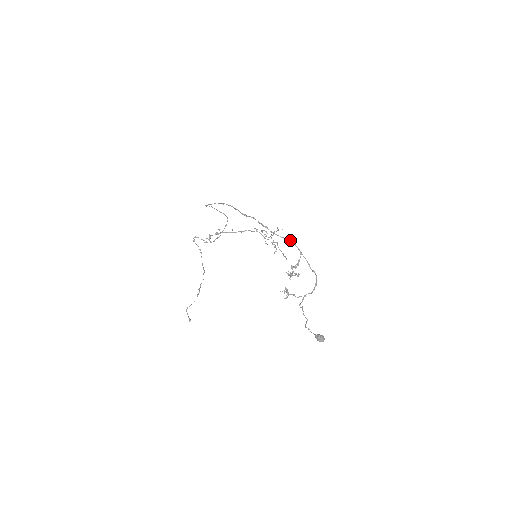
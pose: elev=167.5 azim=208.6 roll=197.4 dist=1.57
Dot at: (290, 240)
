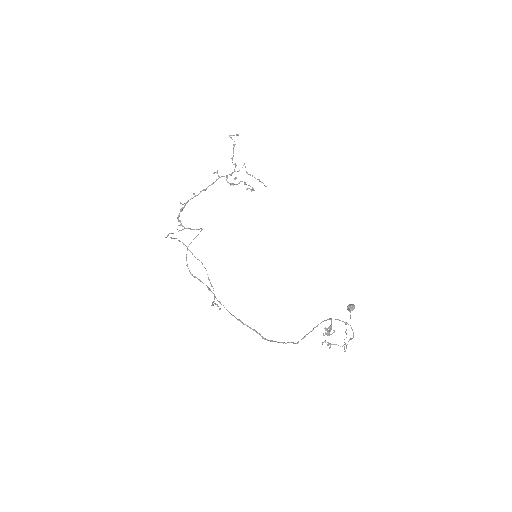
Dot at: occluded
